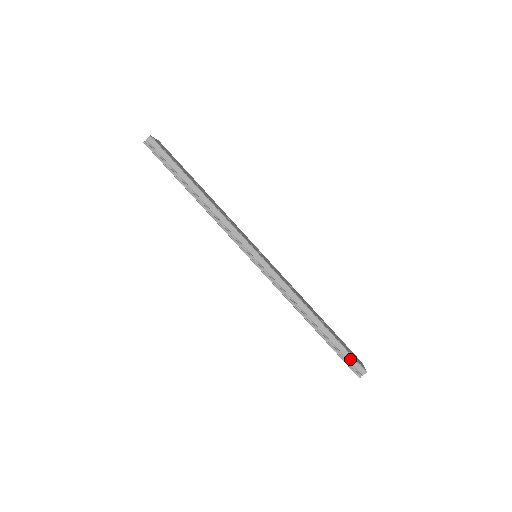
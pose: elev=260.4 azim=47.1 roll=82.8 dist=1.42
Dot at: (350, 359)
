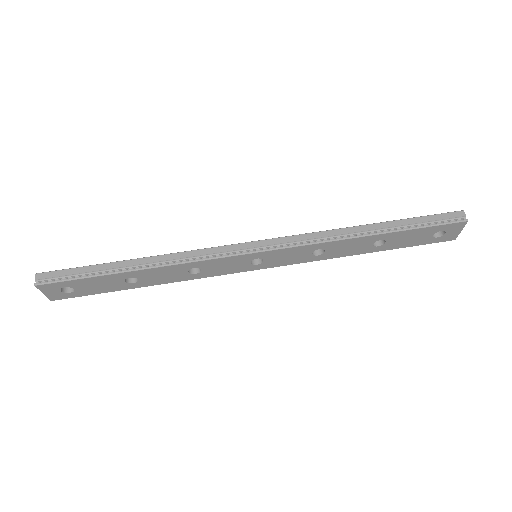
Dot at: (438, 218)
